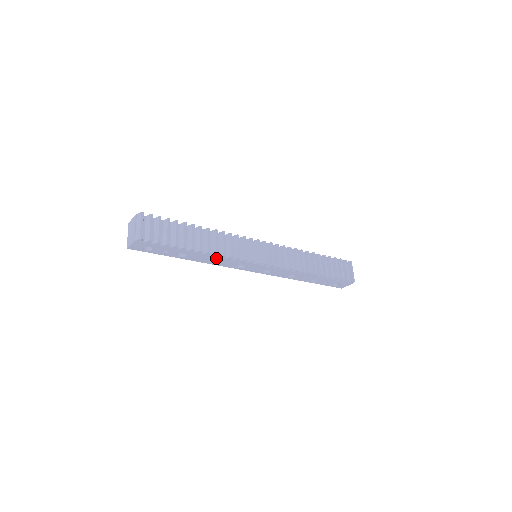
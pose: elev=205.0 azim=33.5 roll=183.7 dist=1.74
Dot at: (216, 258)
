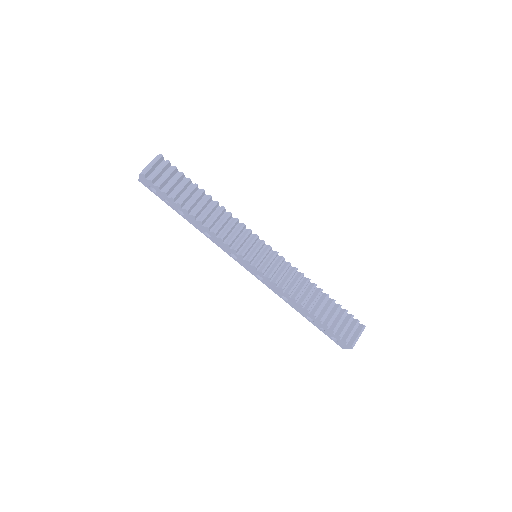
Dot at: (209, 232)
